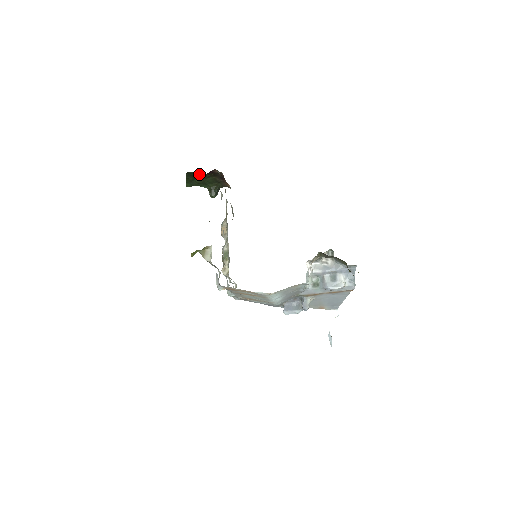
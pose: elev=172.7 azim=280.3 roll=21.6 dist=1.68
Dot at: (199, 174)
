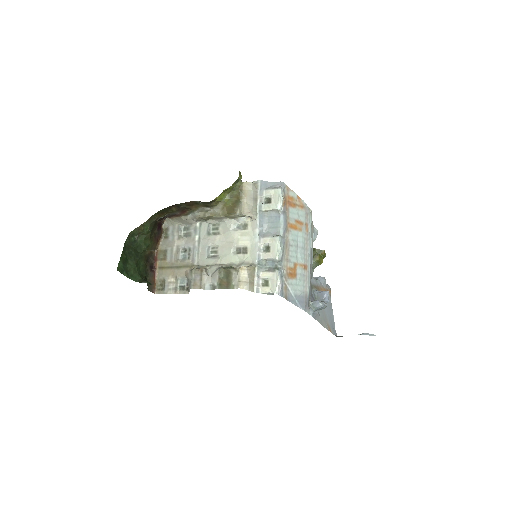
Dot at: (136, 248)
